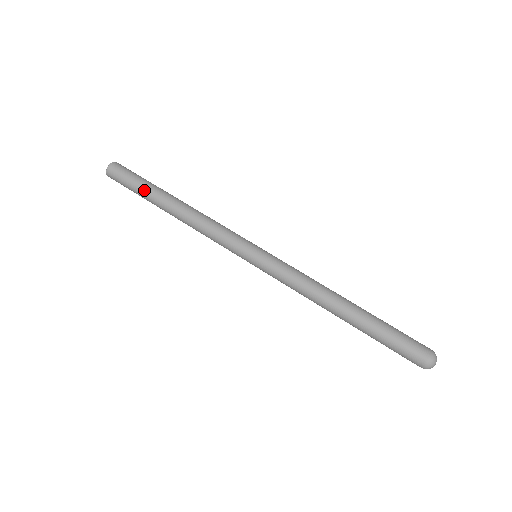
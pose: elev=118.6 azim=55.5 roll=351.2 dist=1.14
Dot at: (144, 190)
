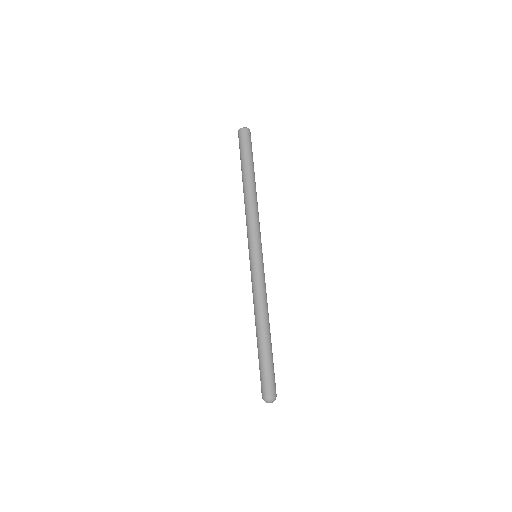
Dot at: (246, 160)
